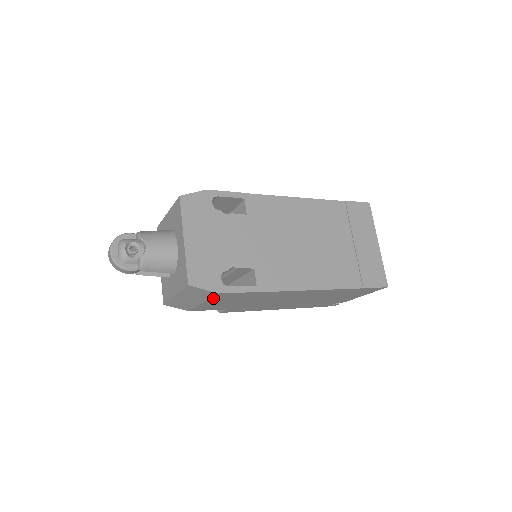
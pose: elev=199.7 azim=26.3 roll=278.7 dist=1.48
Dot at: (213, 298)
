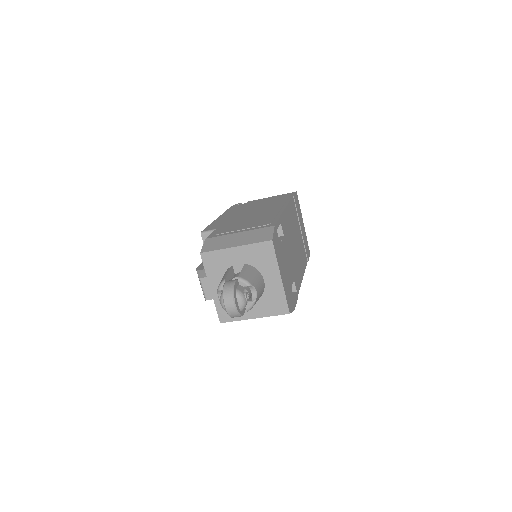
Dot at: occluded
